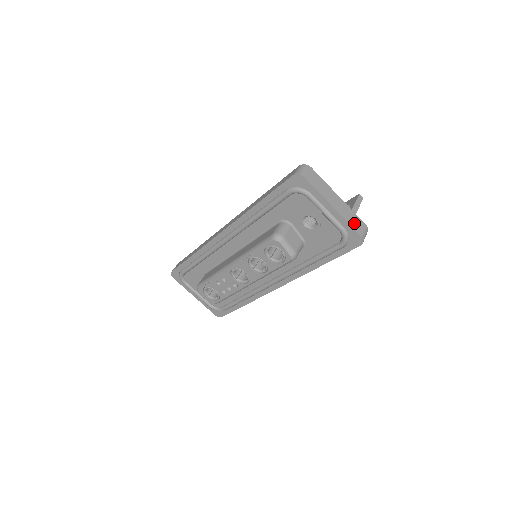
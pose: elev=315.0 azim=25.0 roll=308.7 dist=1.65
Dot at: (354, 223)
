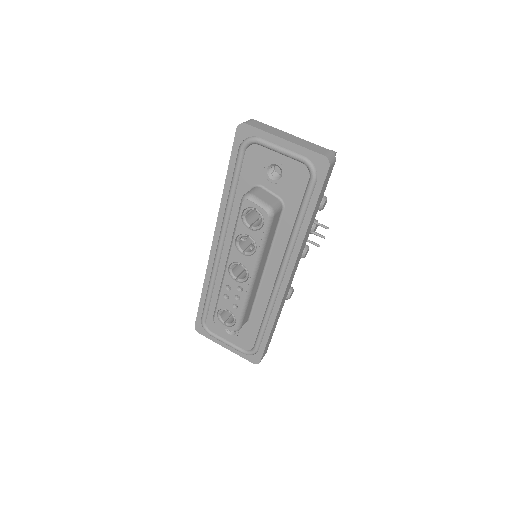
Dot at: (313, 148)
